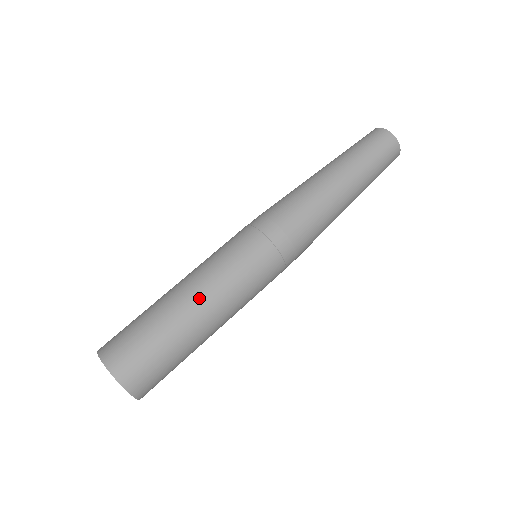
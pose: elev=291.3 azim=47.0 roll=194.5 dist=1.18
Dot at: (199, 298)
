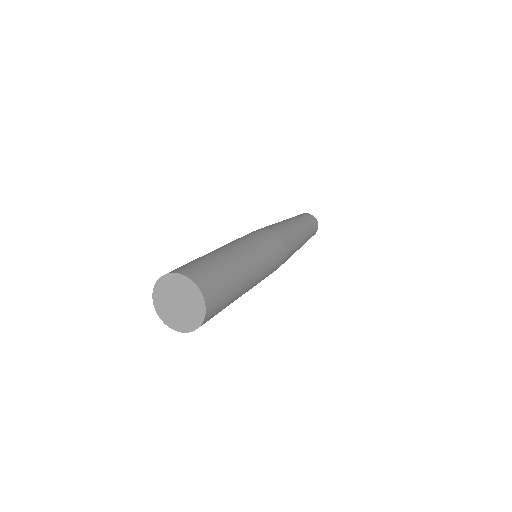
Dot at: occluded
